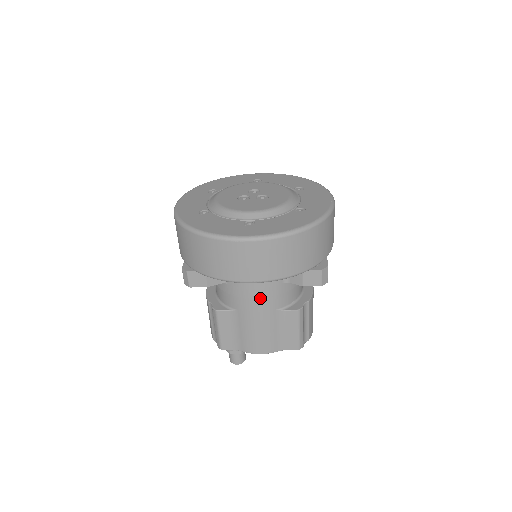
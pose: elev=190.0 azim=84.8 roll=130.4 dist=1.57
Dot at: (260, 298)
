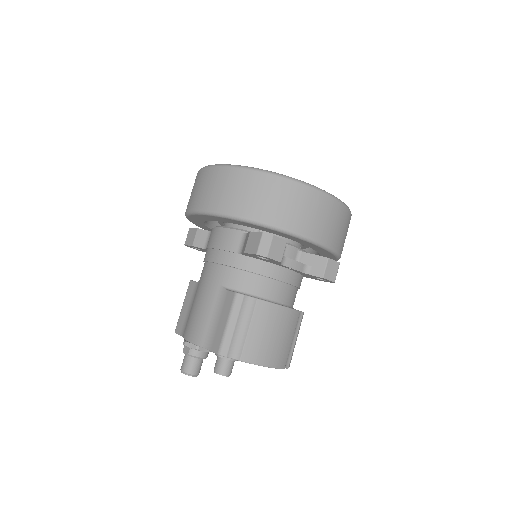
Dot at: (214, 264)
